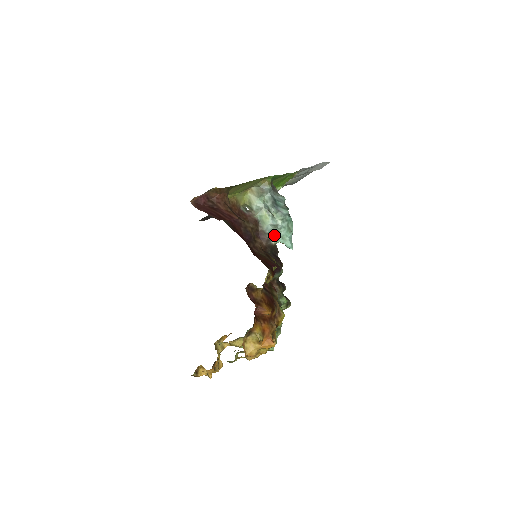
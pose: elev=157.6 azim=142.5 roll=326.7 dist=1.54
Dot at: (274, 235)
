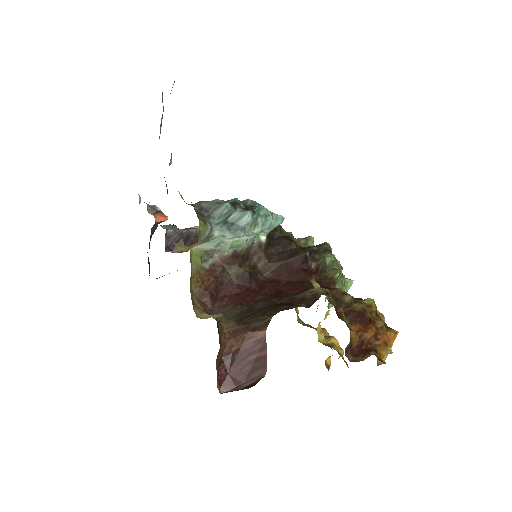
Dot at: (257, 235)
